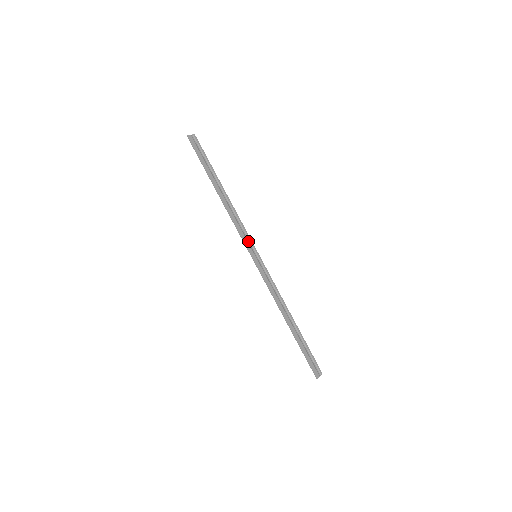
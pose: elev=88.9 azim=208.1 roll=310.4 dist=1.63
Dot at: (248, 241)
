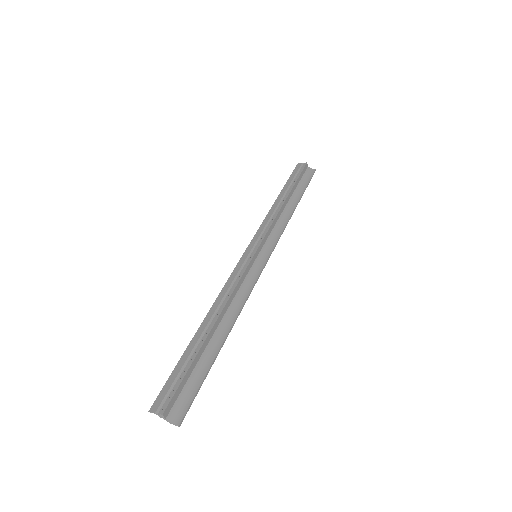
Dot at: (260, 239)
